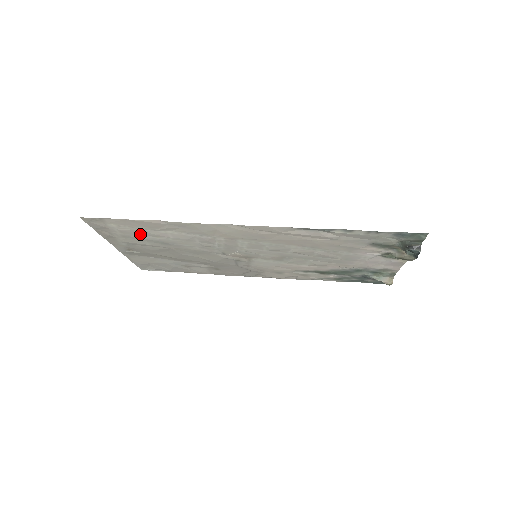
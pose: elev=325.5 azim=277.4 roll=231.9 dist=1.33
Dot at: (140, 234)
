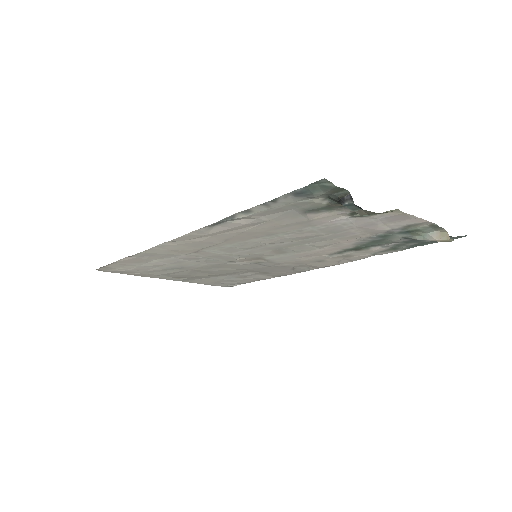
Dot at: (149, 268)
